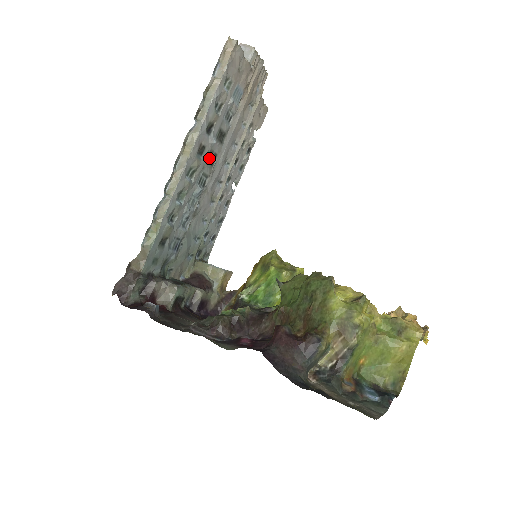
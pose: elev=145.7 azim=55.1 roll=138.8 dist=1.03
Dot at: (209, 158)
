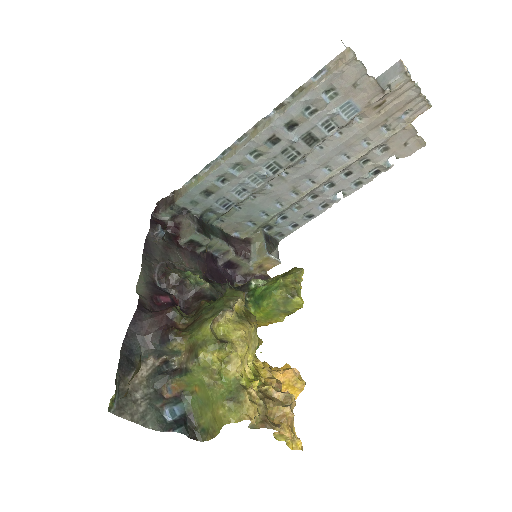
Dot at: (288, 152)
